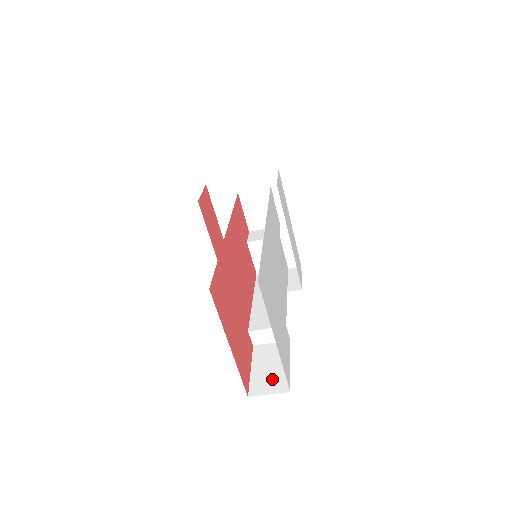
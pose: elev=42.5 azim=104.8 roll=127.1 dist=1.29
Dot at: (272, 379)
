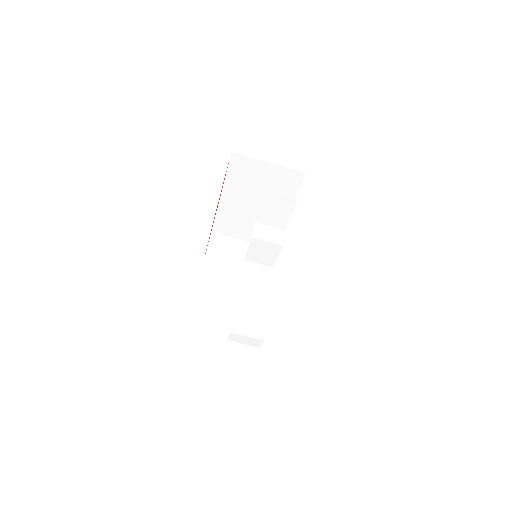
Dot at: (239, 384)
